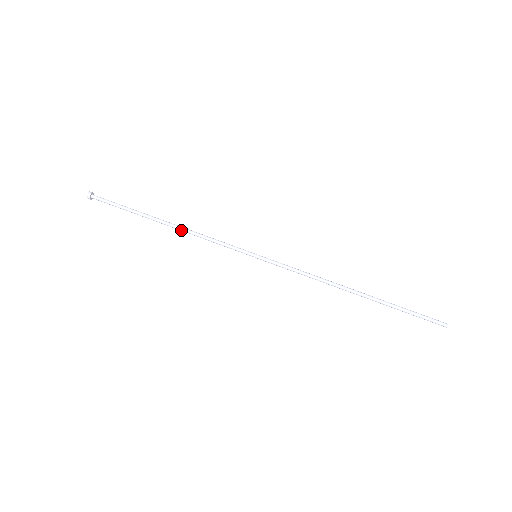
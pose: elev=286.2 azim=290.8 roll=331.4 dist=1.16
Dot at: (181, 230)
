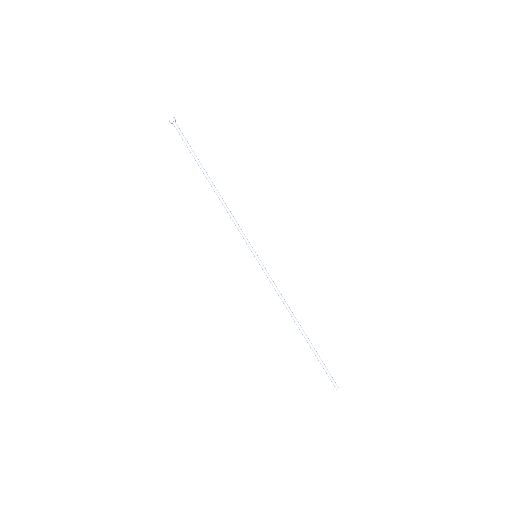
Dot at: (219, 199)
